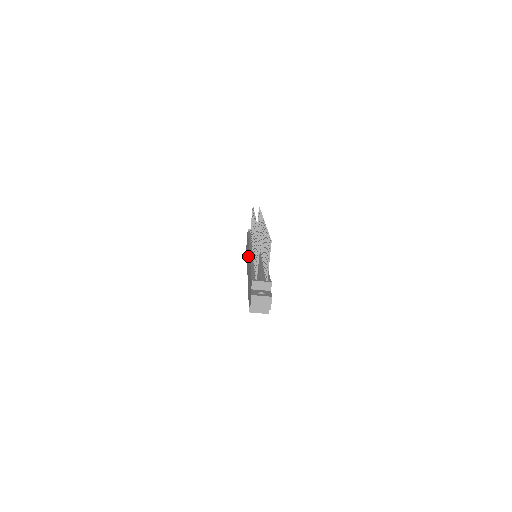
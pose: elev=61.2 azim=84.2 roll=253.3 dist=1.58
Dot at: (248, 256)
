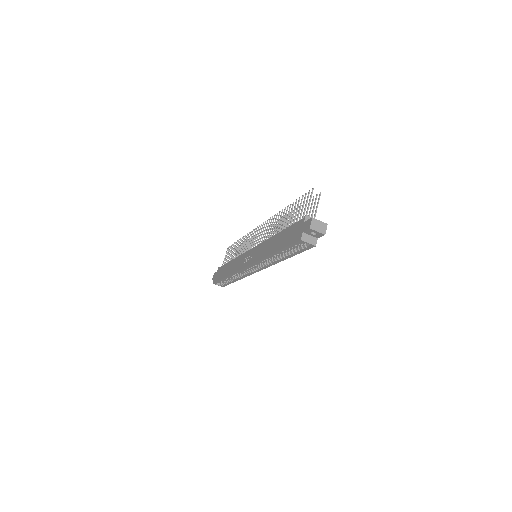
Dot at: (247, 256)
